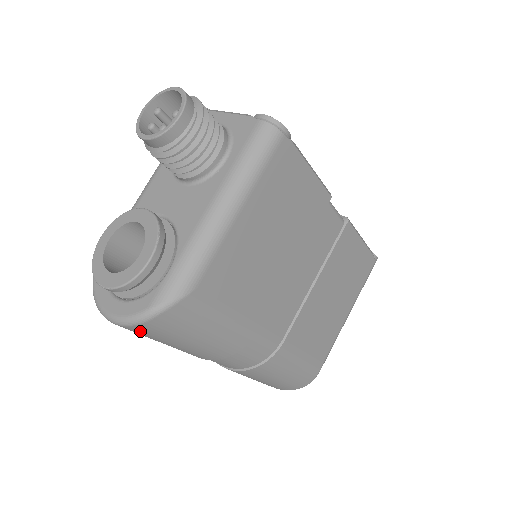
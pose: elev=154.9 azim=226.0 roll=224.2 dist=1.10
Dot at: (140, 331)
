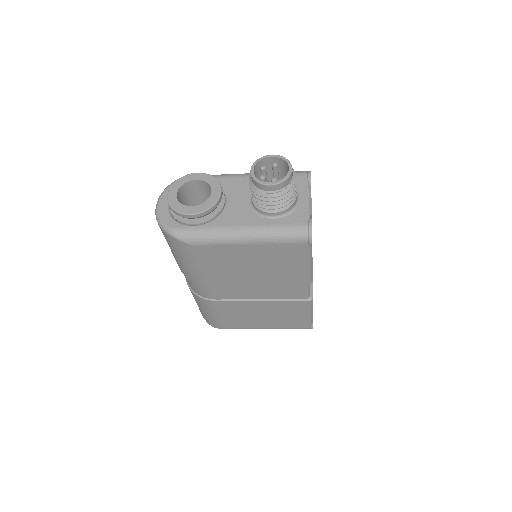
Dot at: occluded
